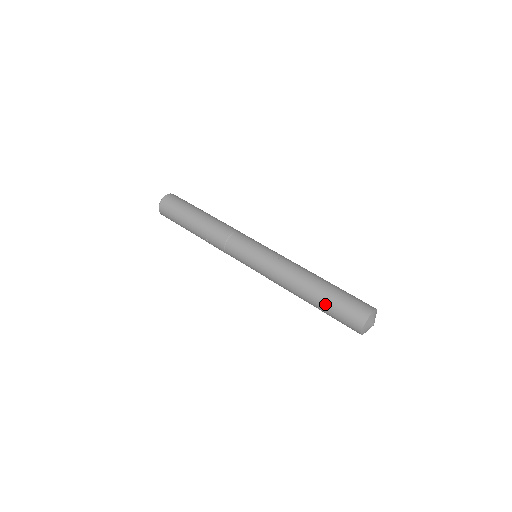
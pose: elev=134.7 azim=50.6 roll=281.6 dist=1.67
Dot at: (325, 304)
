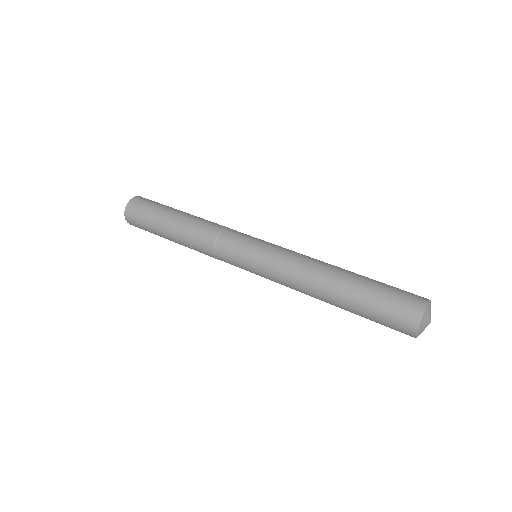
Dot at: (359, 306)
